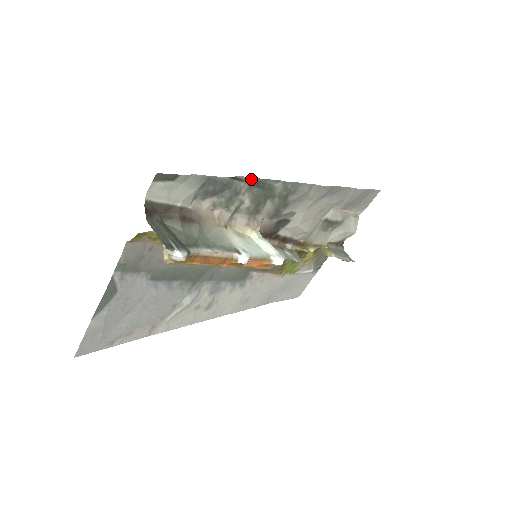
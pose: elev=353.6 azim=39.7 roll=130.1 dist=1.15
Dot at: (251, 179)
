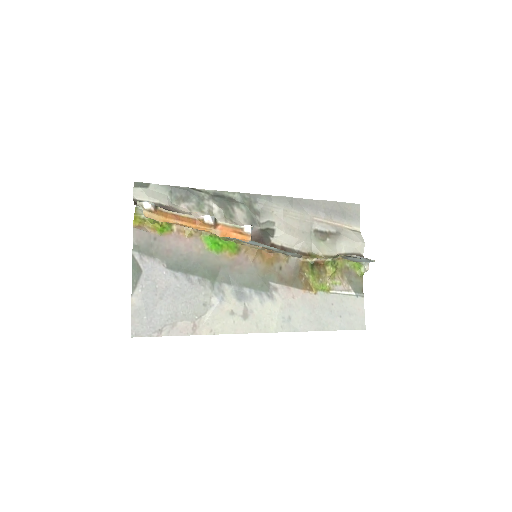
Dot at: (209, 192)
